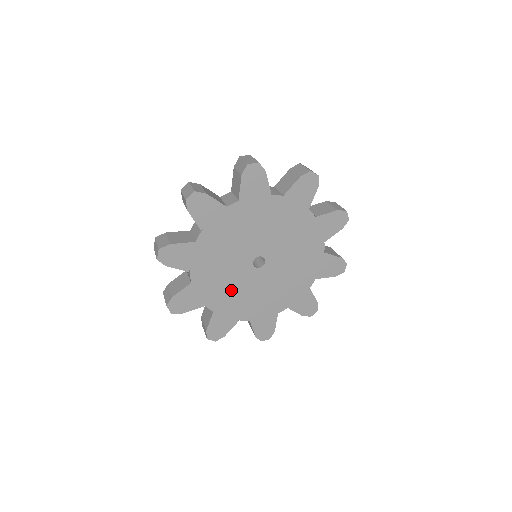
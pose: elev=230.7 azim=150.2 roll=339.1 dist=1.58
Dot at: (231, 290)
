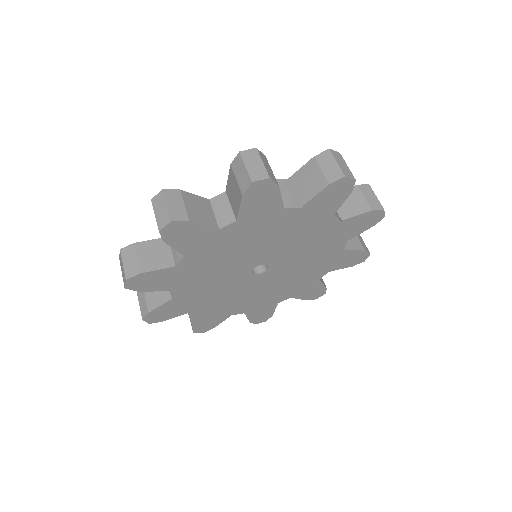
Dot at: (209, 285)
